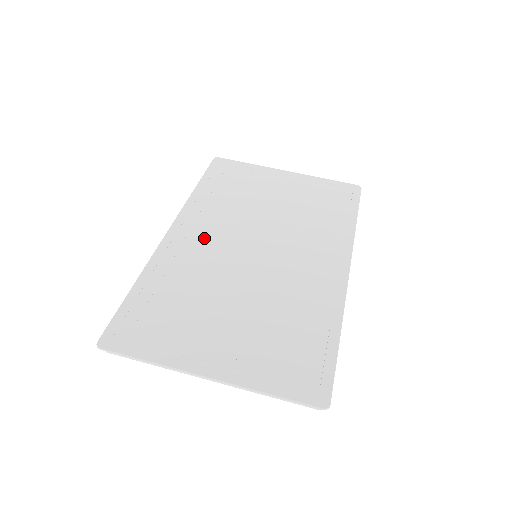
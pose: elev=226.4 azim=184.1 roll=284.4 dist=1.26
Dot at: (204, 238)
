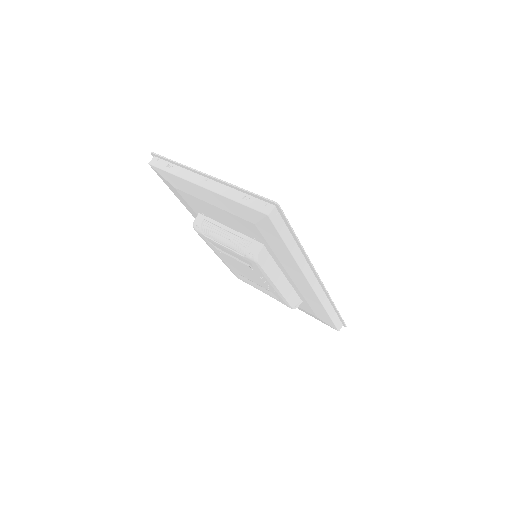
Dot at: occluded
